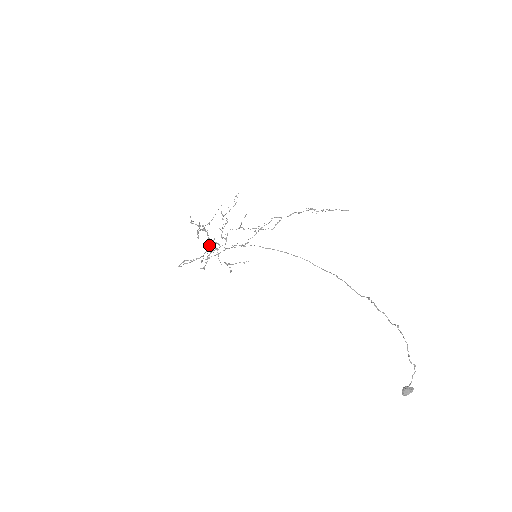
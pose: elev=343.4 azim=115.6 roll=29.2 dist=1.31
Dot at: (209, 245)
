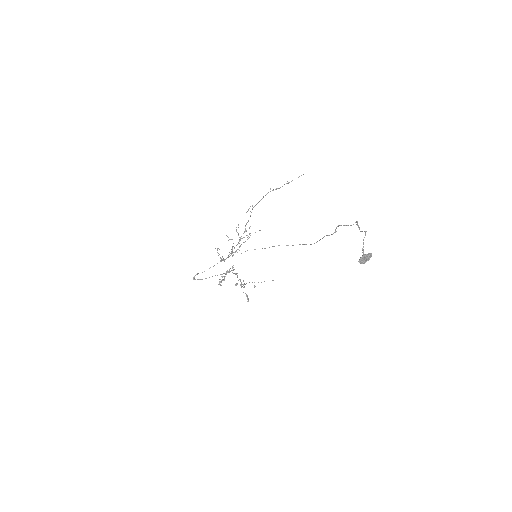
Dot at: (228, 271)
